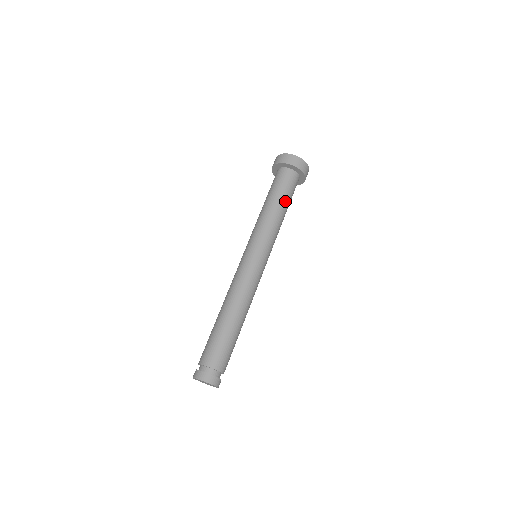
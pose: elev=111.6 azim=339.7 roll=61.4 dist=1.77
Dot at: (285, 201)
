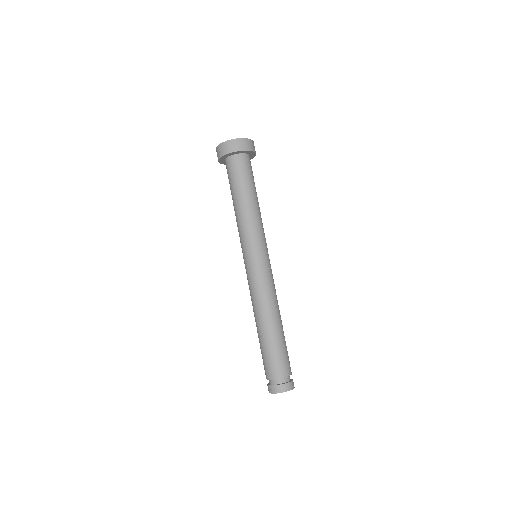
Dot at: (240, 191)
